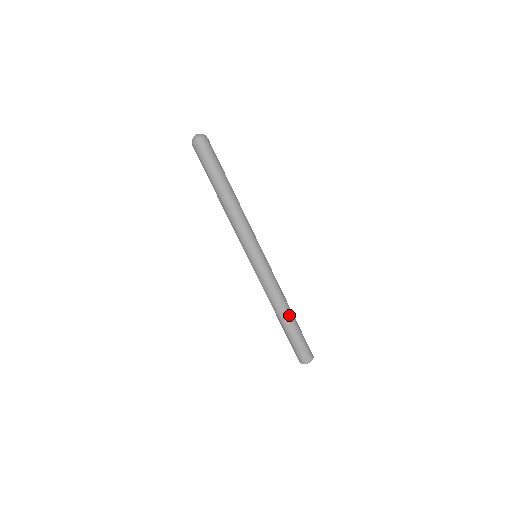
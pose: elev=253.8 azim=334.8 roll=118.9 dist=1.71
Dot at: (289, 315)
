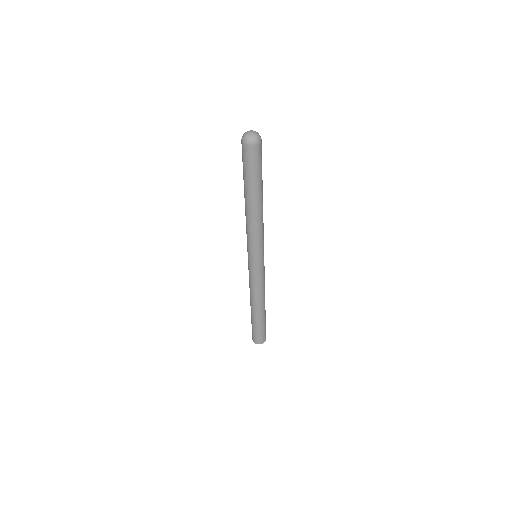
Dot at: occluded
